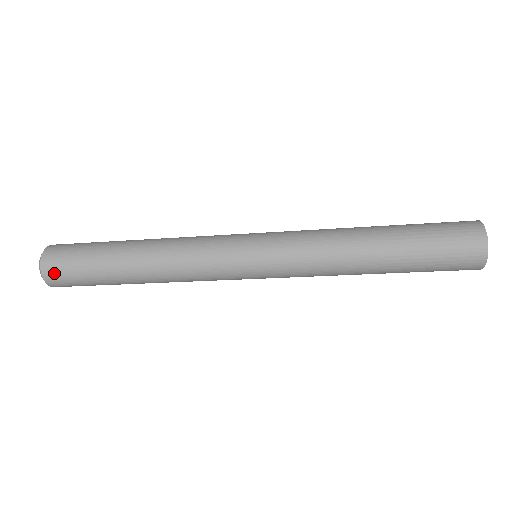
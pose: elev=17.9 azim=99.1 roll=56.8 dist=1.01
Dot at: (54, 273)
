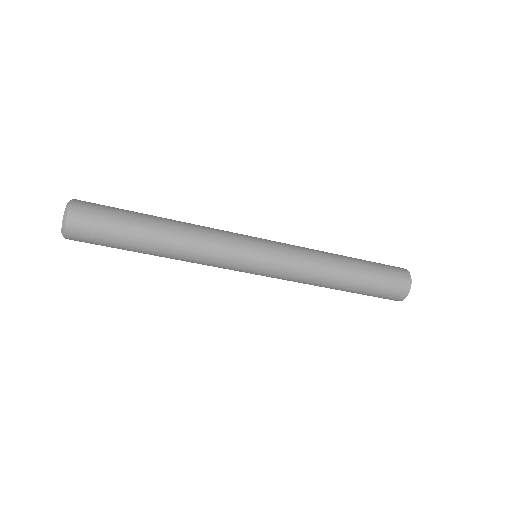
Dot at: (78, 238)
